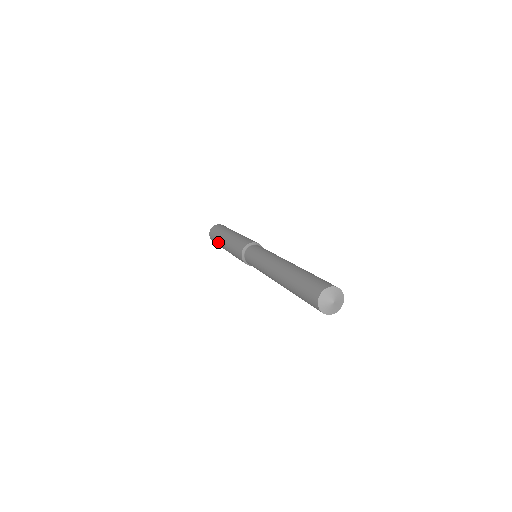
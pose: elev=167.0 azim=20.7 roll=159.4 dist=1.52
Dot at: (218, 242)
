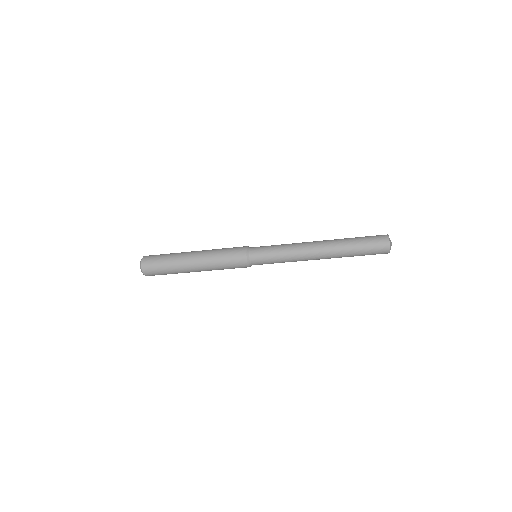
Dot at: (175, 253)
